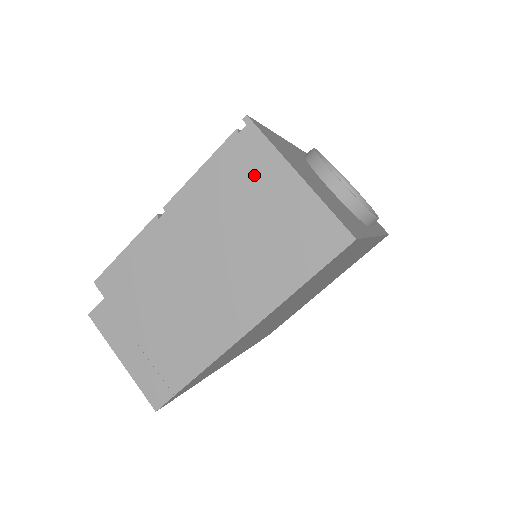
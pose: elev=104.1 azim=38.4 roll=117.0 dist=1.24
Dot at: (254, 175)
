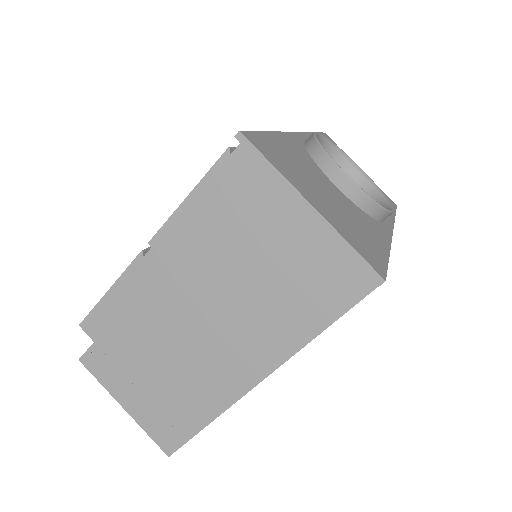
Dot at: (255, 205)
